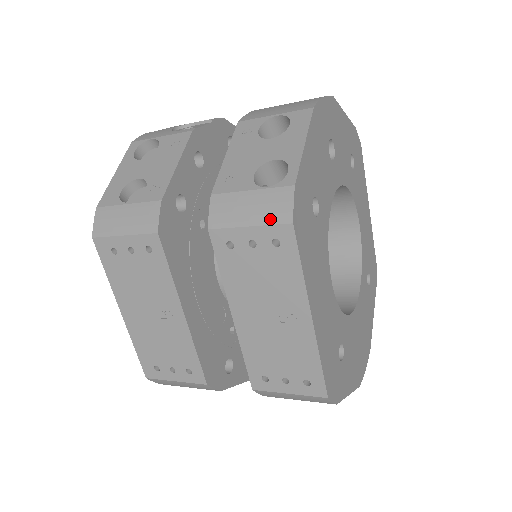
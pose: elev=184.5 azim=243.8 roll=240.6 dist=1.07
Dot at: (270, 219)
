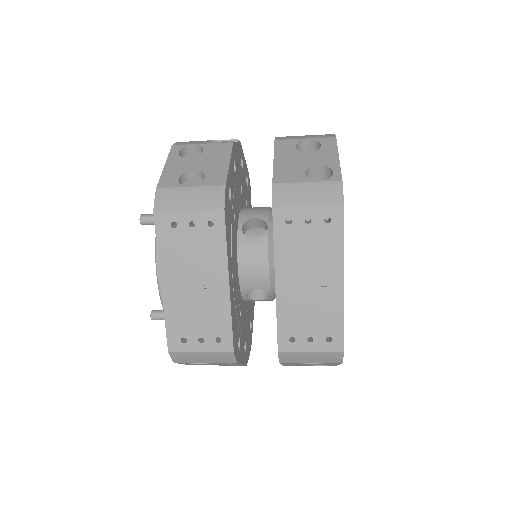
Dot at: (326, 202)
